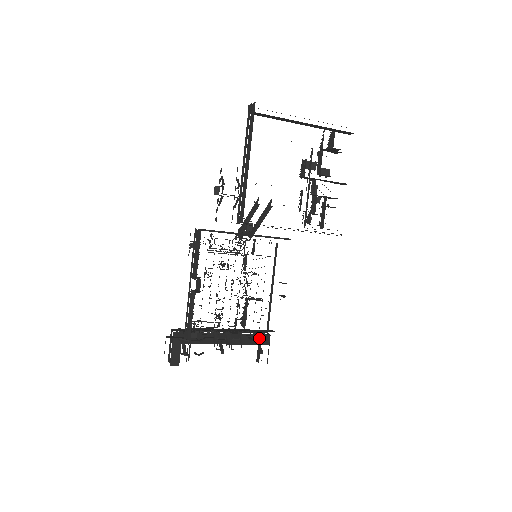
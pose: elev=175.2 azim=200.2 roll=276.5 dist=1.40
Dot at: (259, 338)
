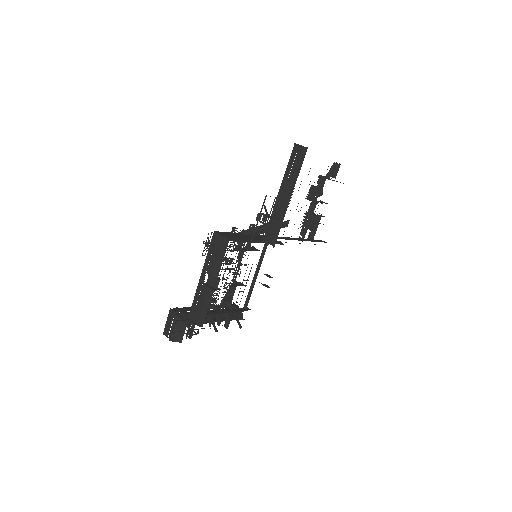
Dot at: (236, 313)
